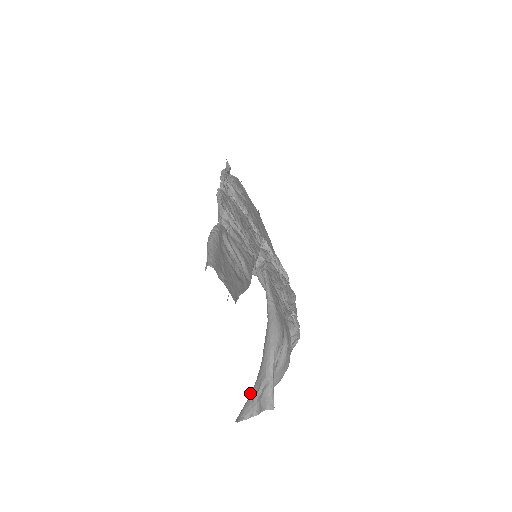
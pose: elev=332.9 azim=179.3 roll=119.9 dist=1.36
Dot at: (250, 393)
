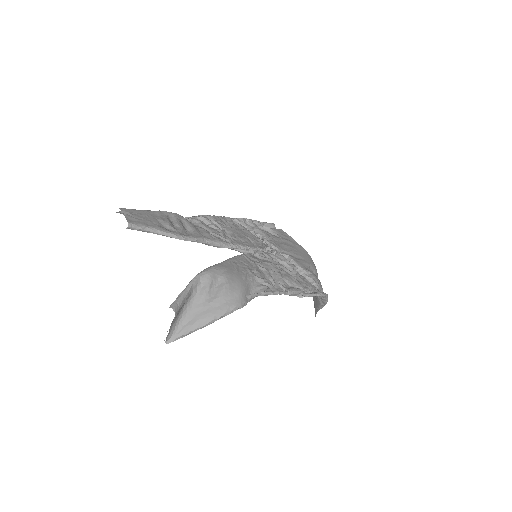
Dot at: (180, 318)
